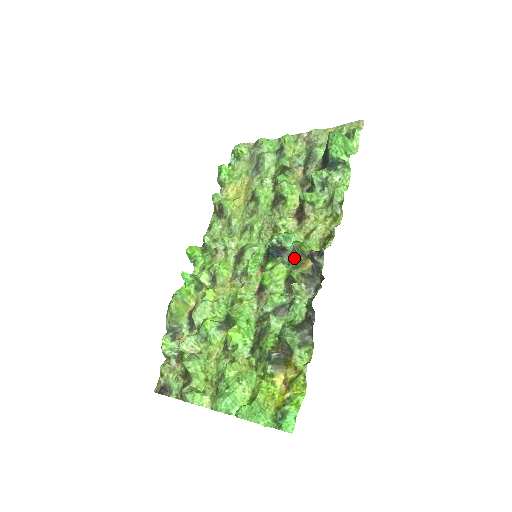
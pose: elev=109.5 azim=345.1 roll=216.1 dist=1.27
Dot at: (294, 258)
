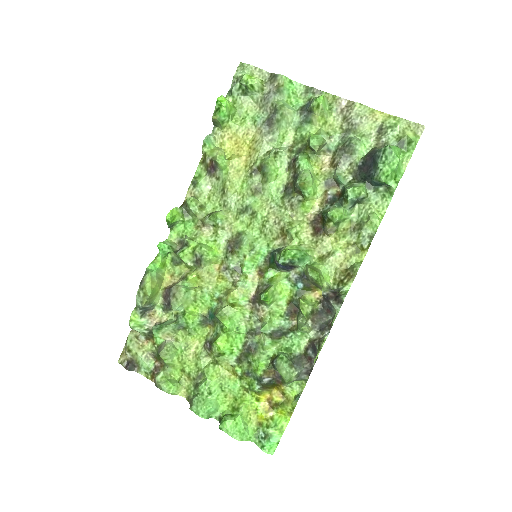
Dot at: (303, 282)
